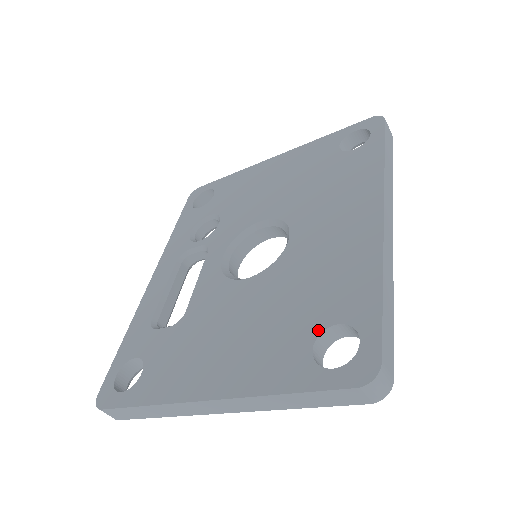
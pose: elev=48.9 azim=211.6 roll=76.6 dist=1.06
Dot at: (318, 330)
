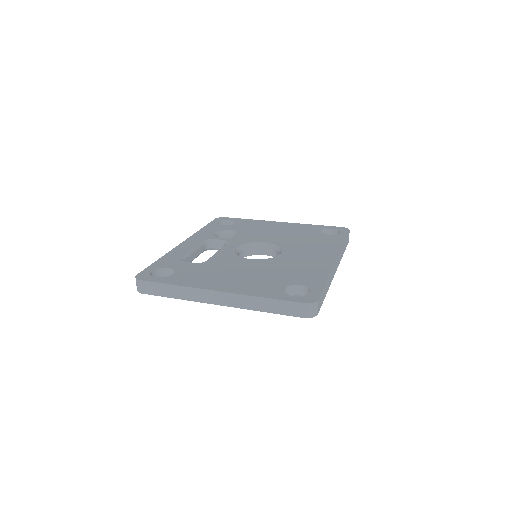
Dot at: (289, 284)
